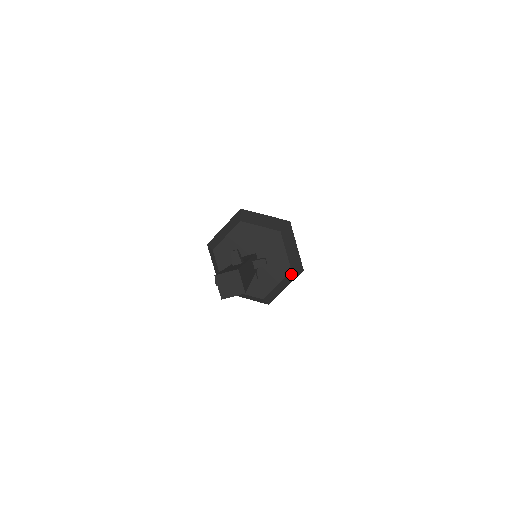
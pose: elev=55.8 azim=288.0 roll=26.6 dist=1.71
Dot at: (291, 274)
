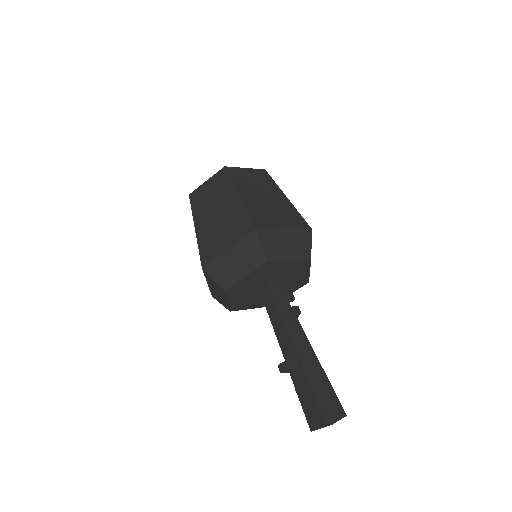
Dot at: occluded
